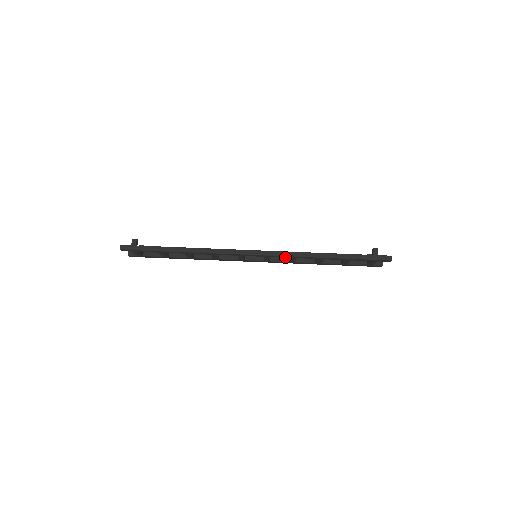
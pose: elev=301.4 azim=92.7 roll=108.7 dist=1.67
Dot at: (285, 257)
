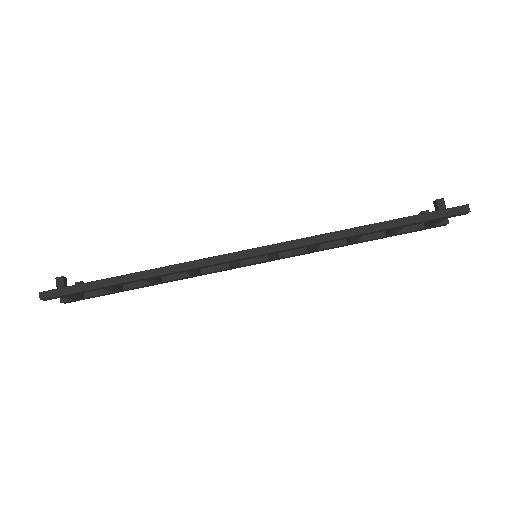
Dot at: (302, 247)
